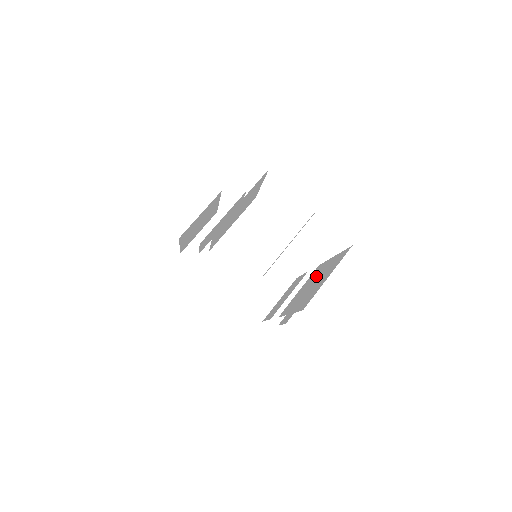
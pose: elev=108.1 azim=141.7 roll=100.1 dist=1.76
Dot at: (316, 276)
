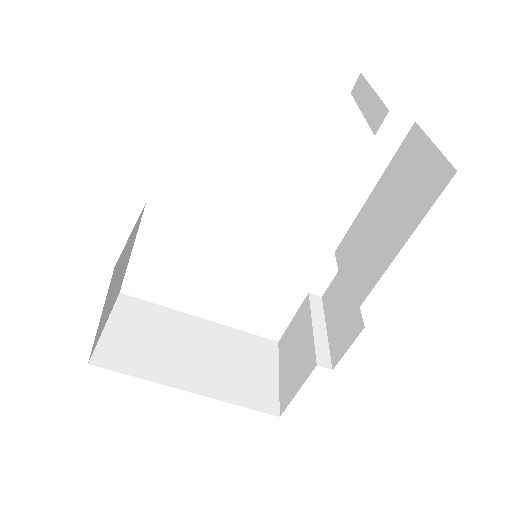
Dot at: (368, 224)
